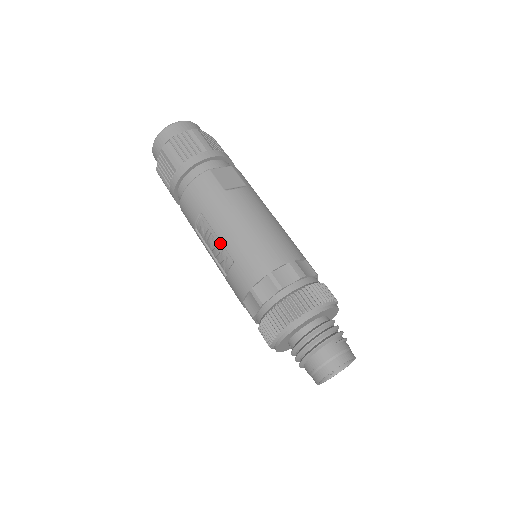
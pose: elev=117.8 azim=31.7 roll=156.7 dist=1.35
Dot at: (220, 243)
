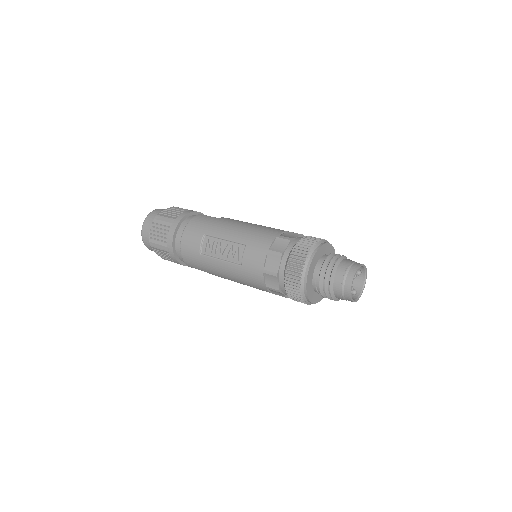
Dot at: (228, 243)
